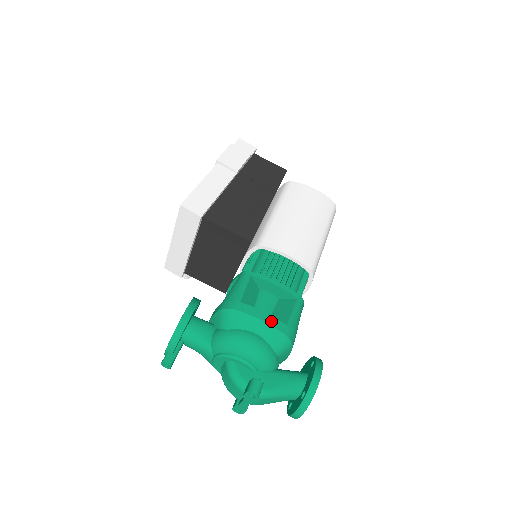
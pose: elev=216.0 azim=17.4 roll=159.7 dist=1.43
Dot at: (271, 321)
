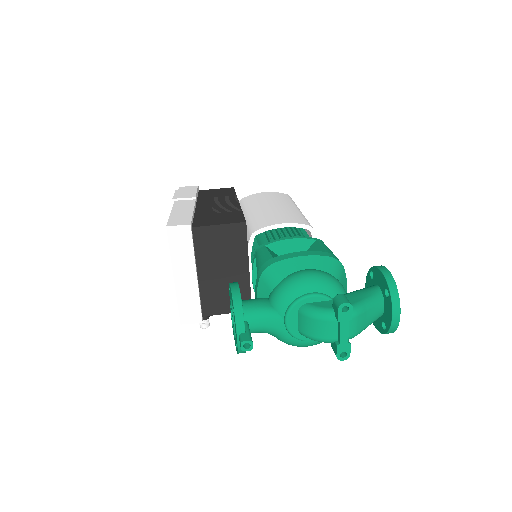
Dot at: (310, 253)
